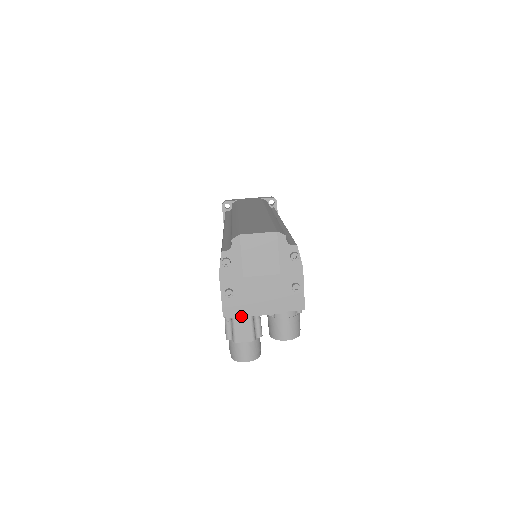
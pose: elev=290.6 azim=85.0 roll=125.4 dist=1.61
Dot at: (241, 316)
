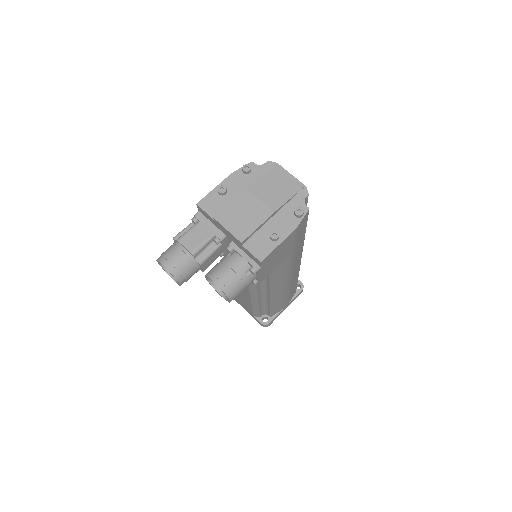
Dot at: (207, 226)
